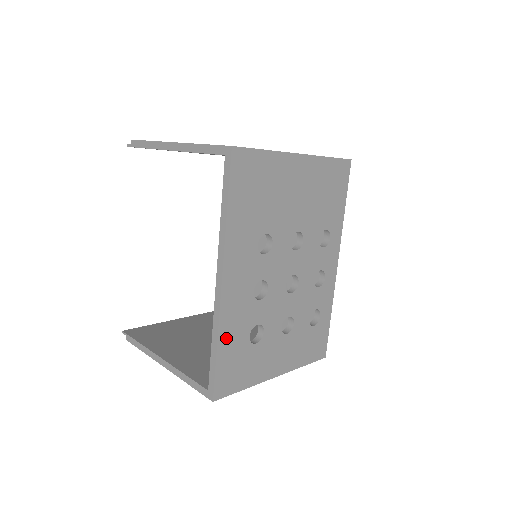
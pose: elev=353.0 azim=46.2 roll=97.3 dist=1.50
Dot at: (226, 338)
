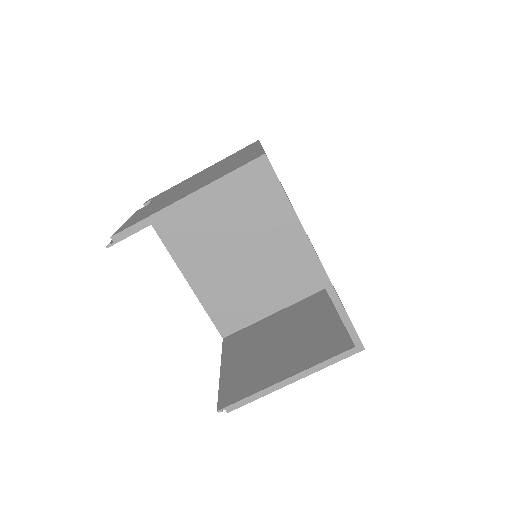
Dot at: occluded
